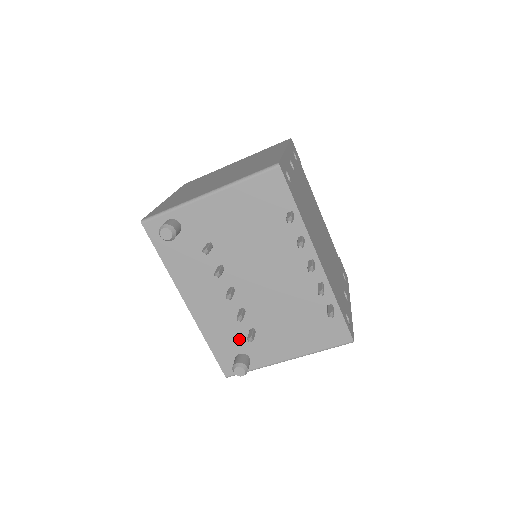
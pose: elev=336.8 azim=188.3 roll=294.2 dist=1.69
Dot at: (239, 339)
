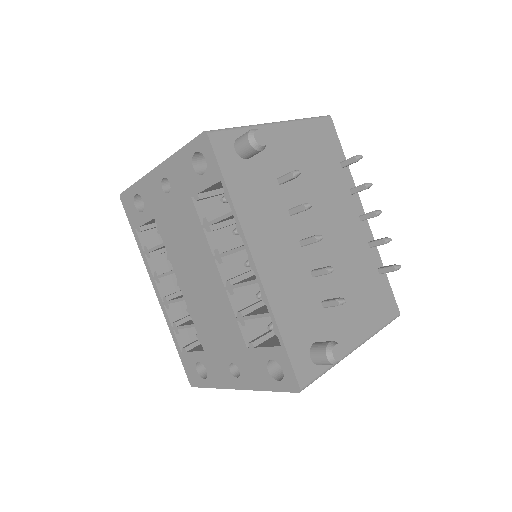
Dot at: (312, 318)
